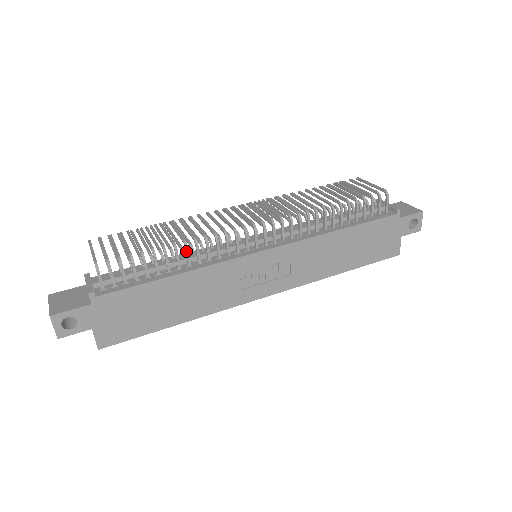
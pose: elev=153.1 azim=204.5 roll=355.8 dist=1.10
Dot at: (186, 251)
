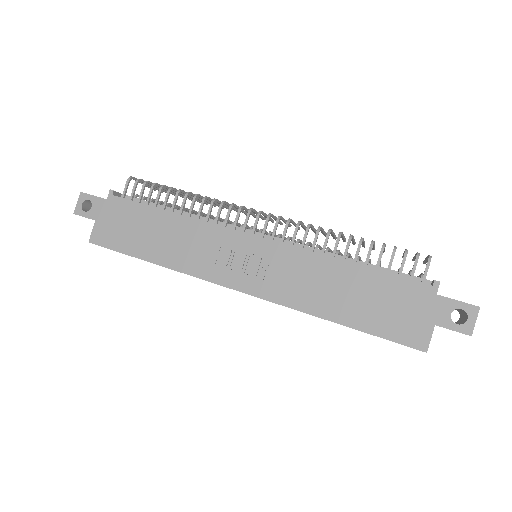
Dot at: (193, 201)
